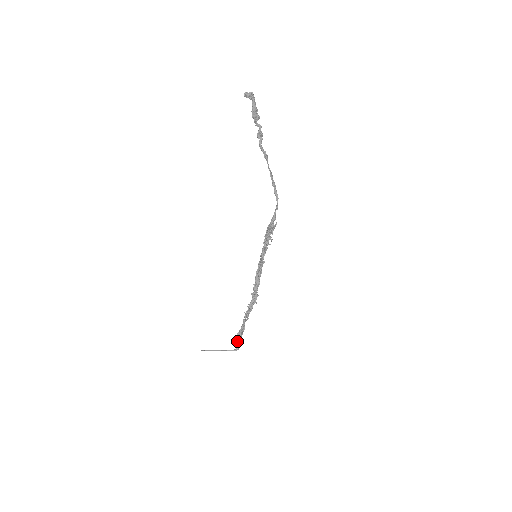
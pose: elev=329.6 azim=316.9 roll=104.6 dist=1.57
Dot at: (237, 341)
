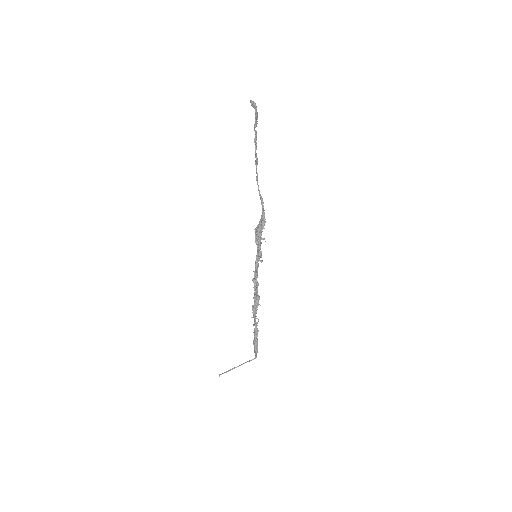
Dot at: (256, 347)
